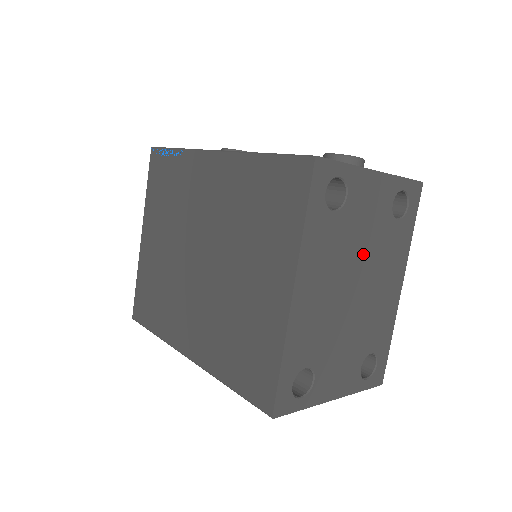
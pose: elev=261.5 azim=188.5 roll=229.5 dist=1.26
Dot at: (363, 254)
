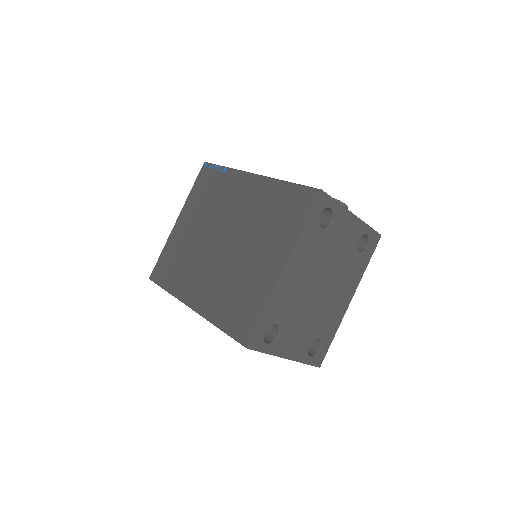
Dot at: (332, 265)
